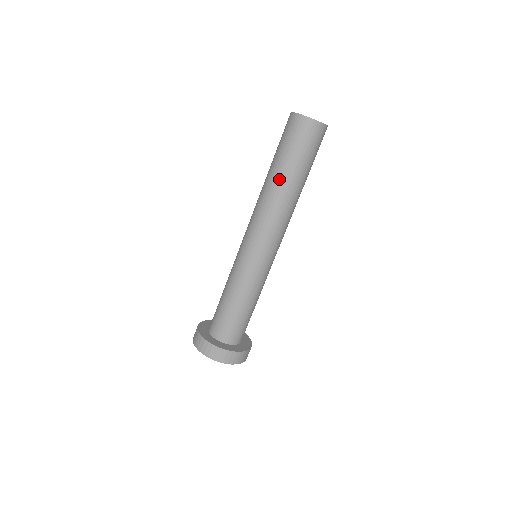
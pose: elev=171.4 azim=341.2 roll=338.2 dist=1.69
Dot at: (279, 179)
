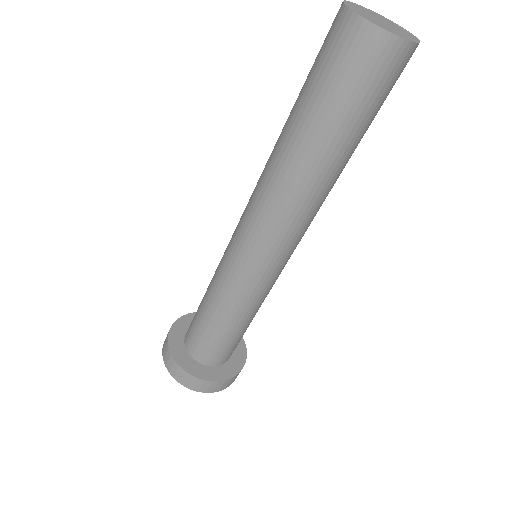
Dot at: (330, 163)
